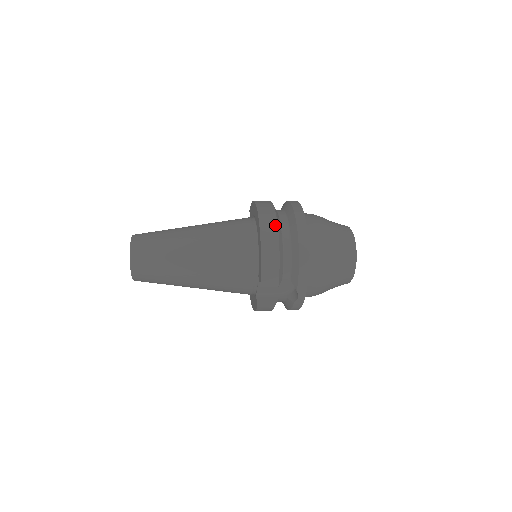
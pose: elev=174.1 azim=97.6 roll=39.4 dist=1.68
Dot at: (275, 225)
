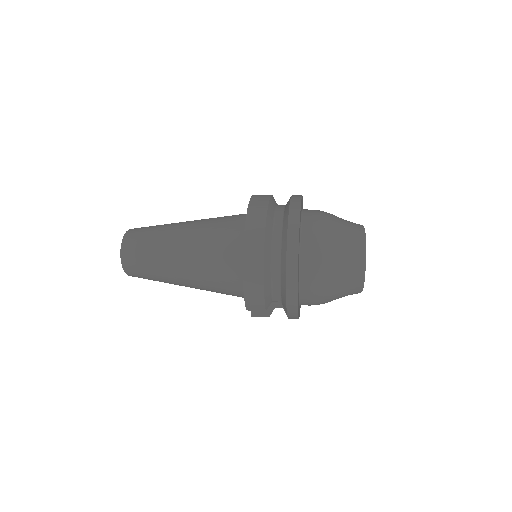
Dot at: (261, 252)
